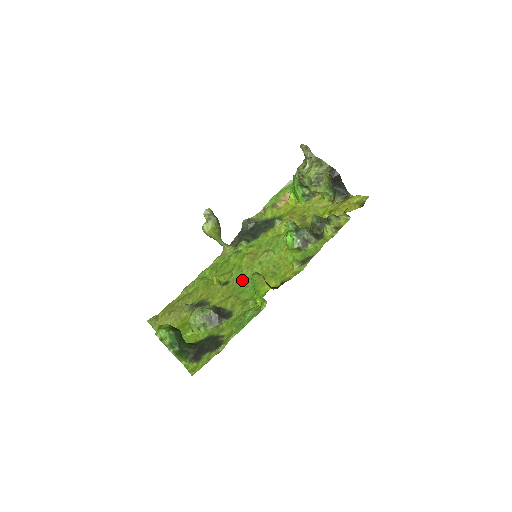
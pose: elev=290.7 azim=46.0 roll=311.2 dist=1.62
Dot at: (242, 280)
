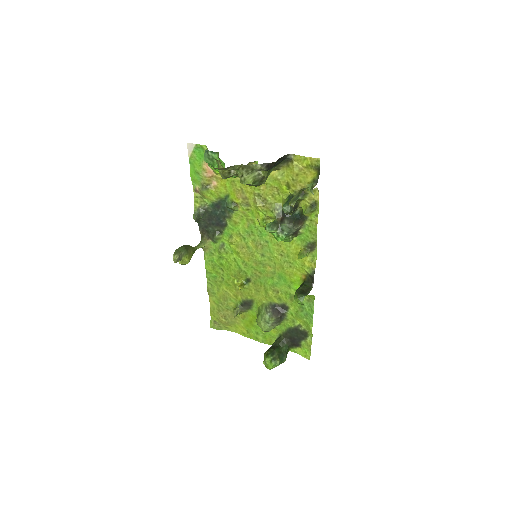
Dot at: (261, 274)
